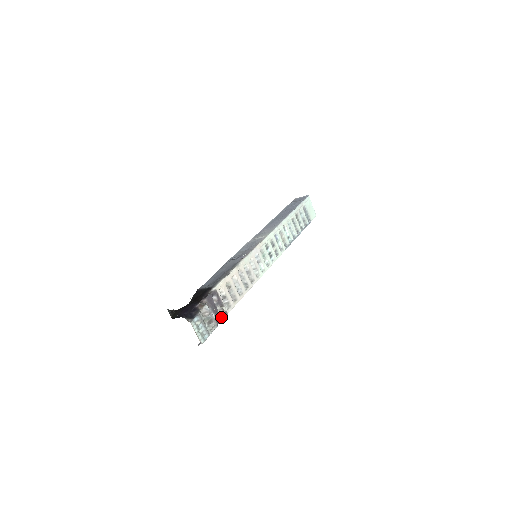
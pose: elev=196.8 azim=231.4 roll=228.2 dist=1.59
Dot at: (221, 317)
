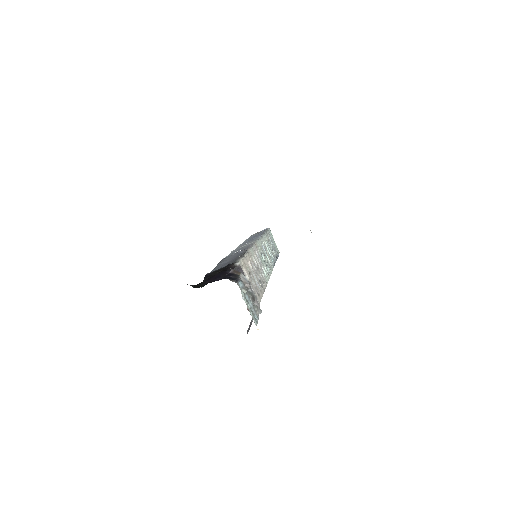
Dot at: occluded
